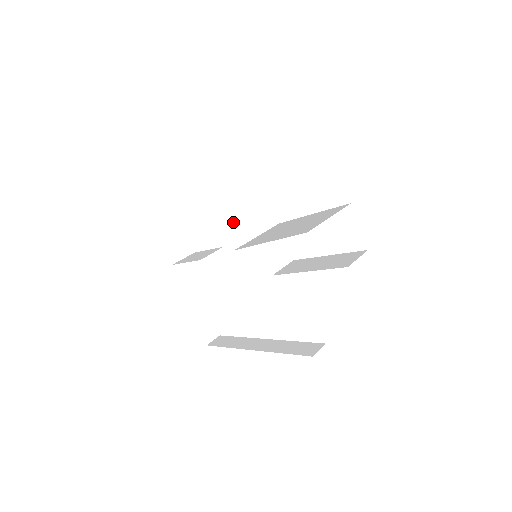
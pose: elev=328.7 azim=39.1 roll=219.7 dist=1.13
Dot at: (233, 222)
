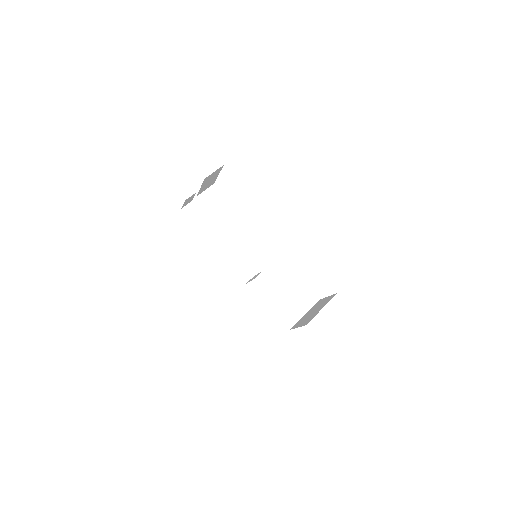
Dot at: occluded
